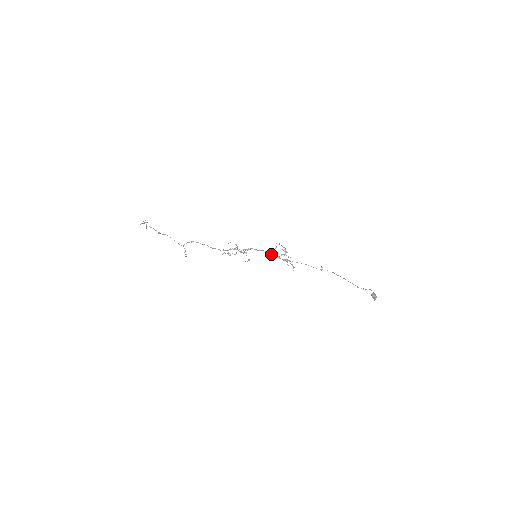
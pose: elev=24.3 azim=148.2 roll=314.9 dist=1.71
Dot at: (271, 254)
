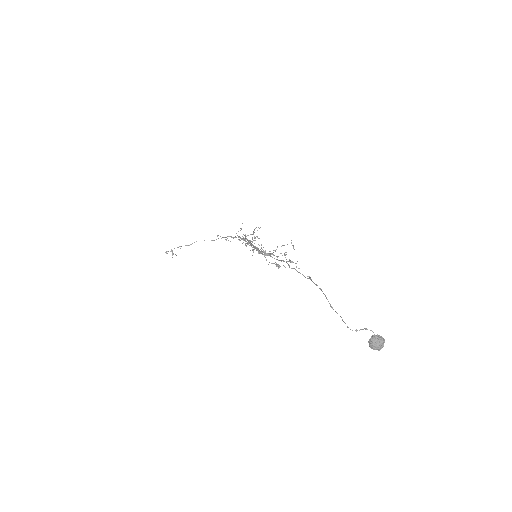
Dot at: (263, 254)
